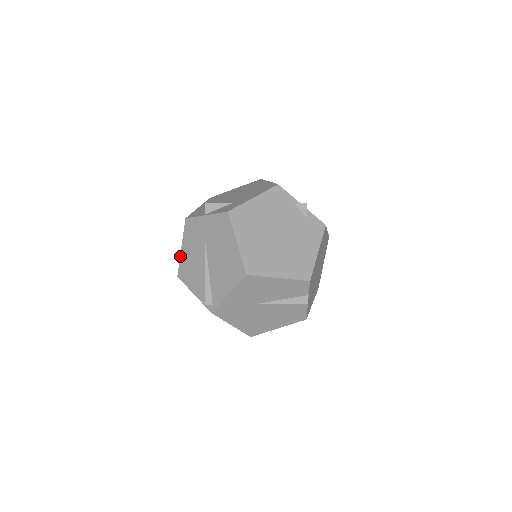
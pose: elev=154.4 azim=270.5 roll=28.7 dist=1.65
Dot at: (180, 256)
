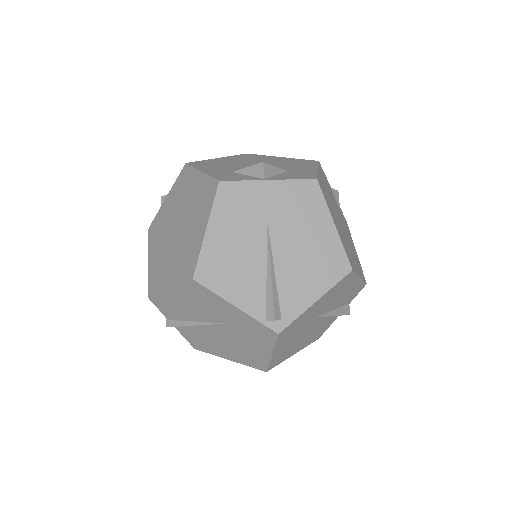
Dot at: (203, 243)
